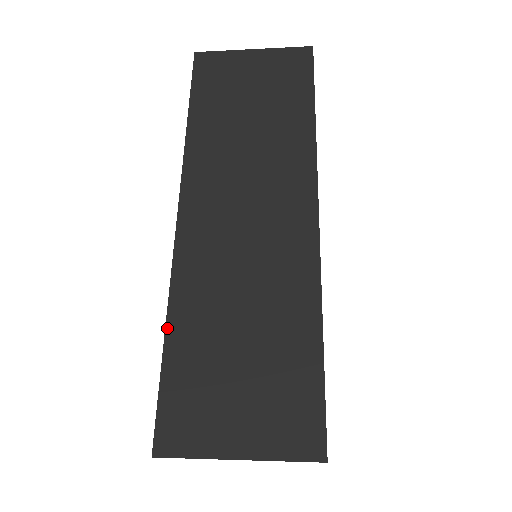
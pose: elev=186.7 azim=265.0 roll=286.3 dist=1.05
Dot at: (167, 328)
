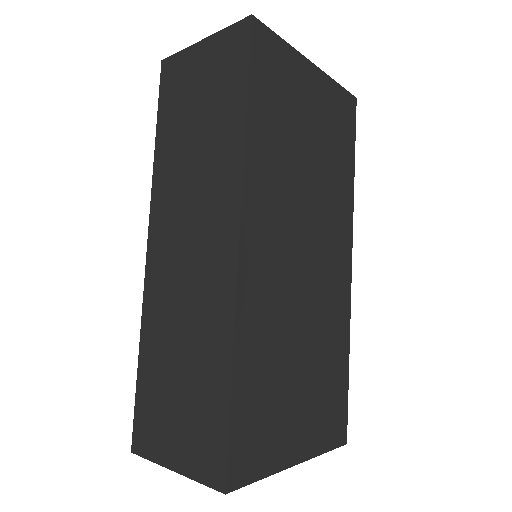
Dot at: (140, 351)
